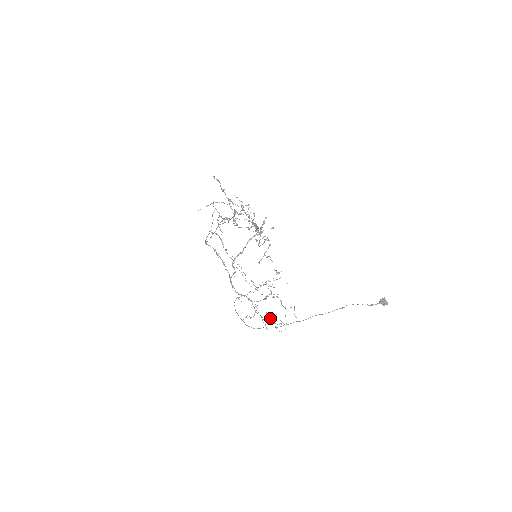
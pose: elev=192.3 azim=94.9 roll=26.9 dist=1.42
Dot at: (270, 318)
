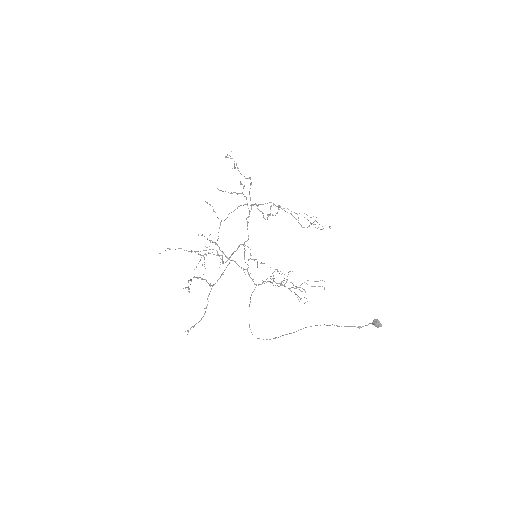
Dot at: (299, 287)
